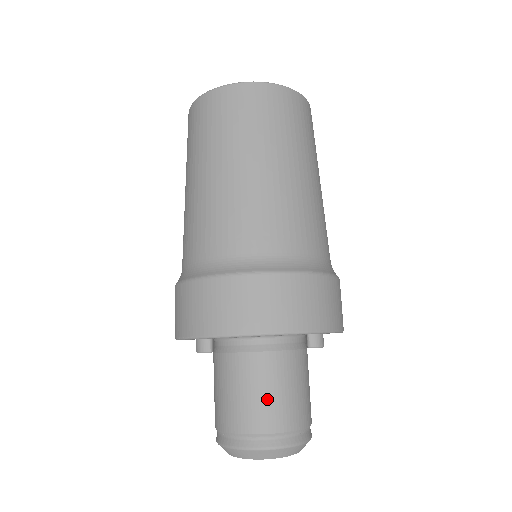
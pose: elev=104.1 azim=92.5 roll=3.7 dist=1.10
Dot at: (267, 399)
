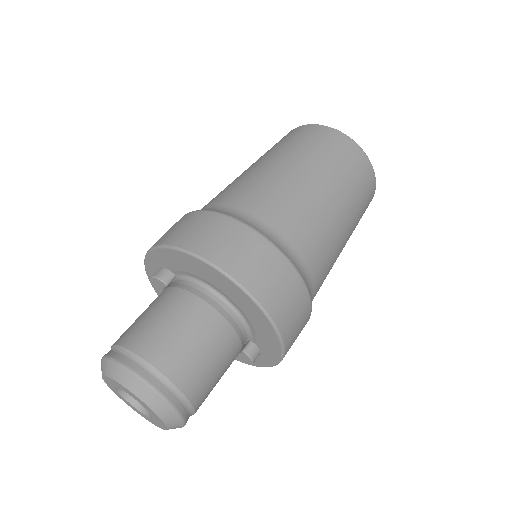
Dot at: (189, 348)
